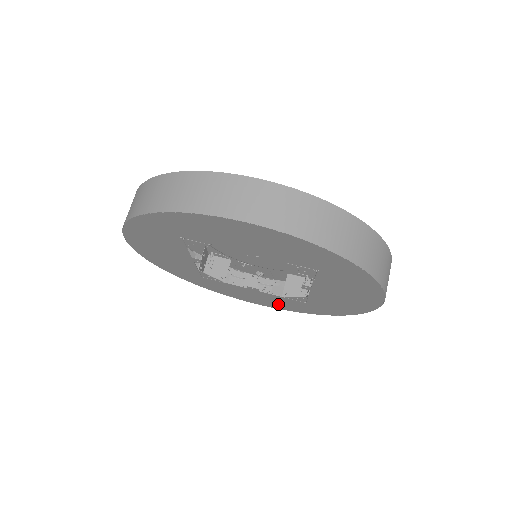
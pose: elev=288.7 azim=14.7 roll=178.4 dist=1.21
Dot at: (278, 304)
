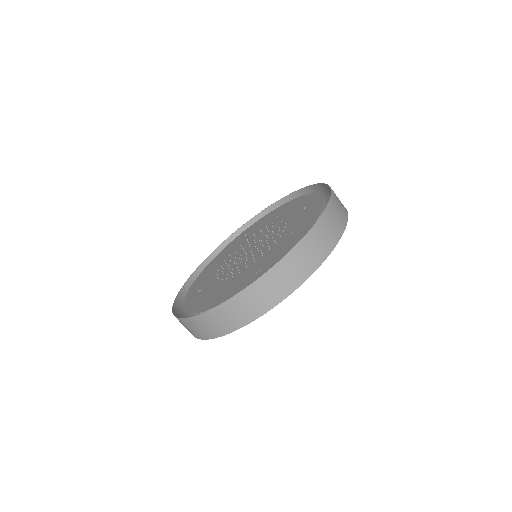
Dot at: occluded
